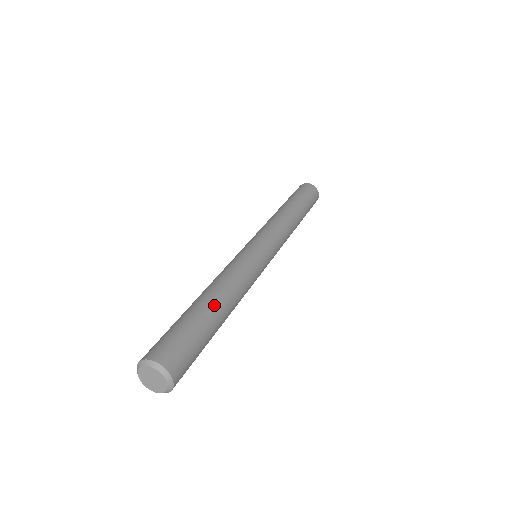
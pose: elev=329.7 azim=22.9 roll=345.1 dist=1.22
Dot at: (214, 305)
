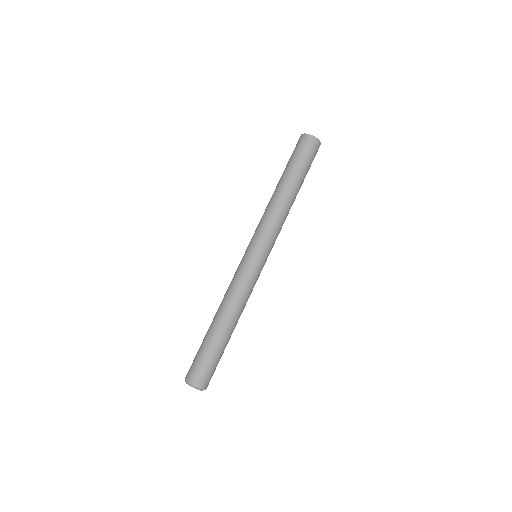
Dot at: (223, 331)
